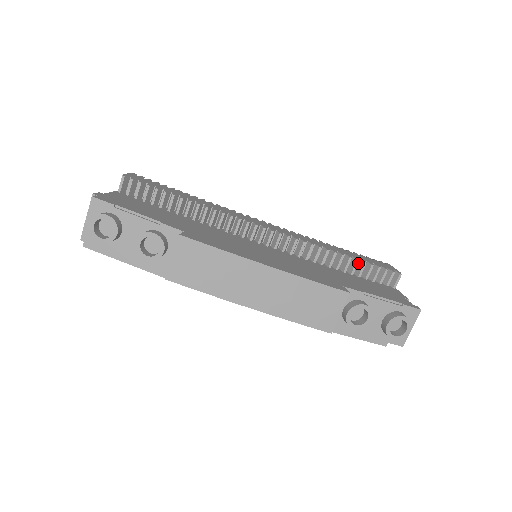
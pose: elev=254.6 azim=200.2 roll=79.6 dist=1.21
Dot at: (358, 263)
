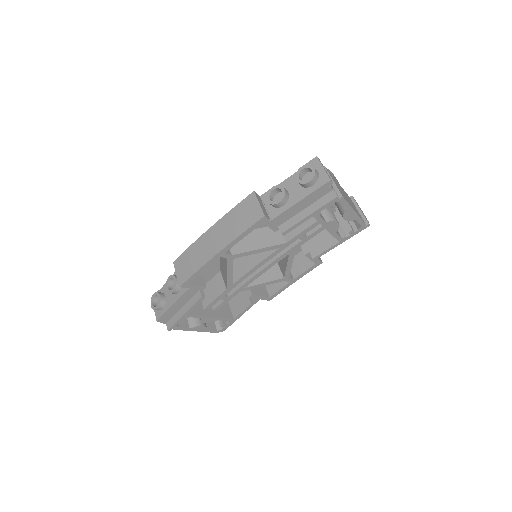
Dot at: occluded
